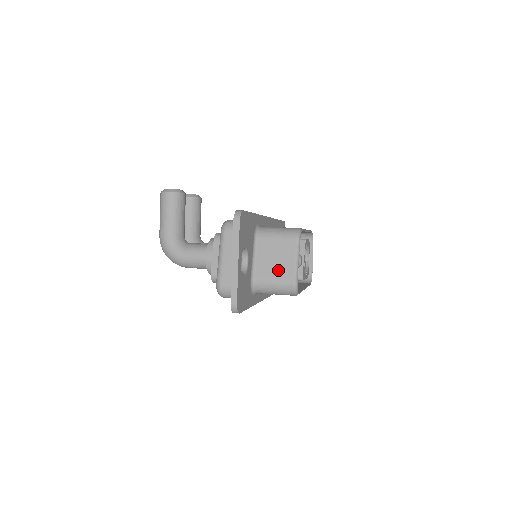
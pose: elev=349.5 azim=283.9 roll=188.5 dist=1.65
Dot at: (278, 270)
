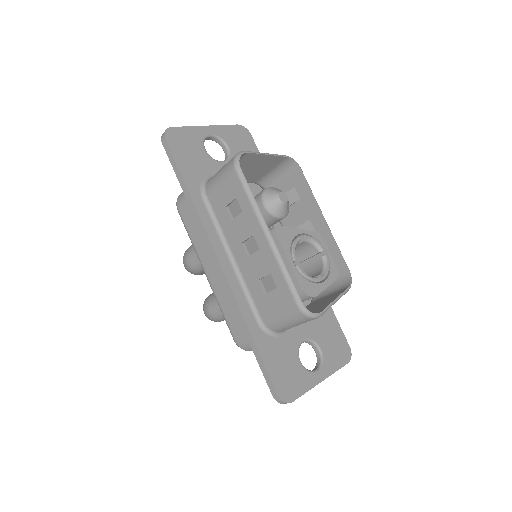
Dot at: occluded
